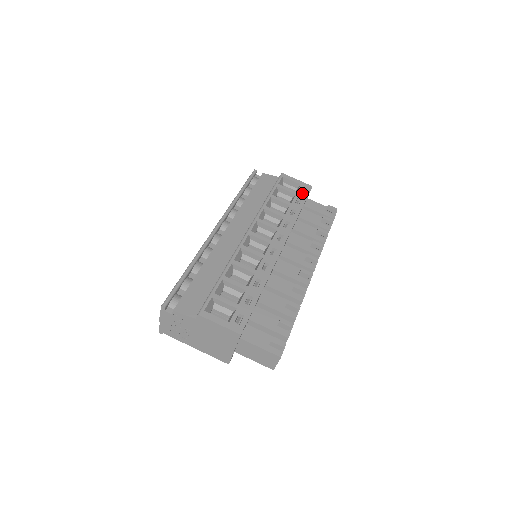
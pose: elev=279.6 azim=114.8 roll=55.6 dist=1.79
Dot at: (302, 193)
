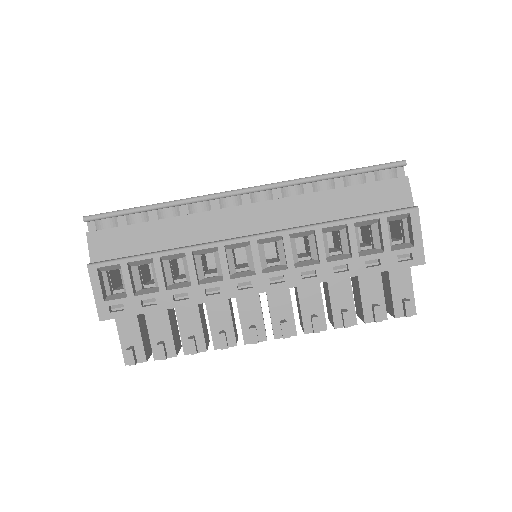
Dot at: (395, 259)
